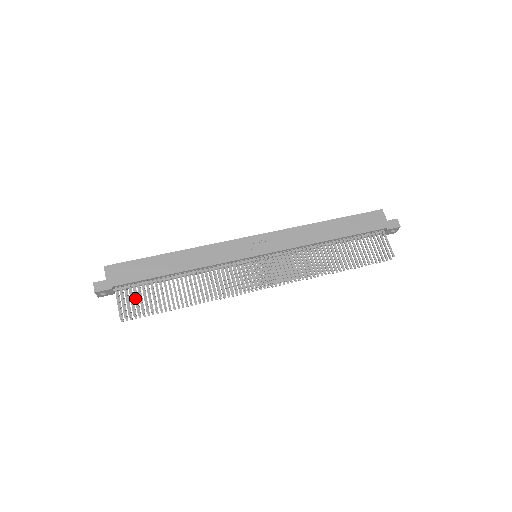
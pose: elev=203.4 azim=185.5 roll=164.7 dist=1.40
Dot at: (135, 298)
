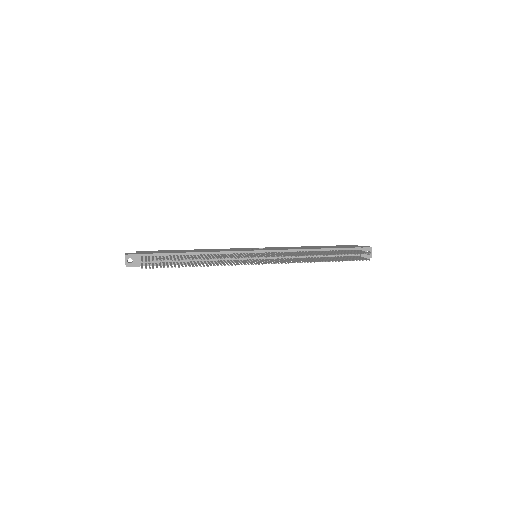
Dot at: (156, 258)
